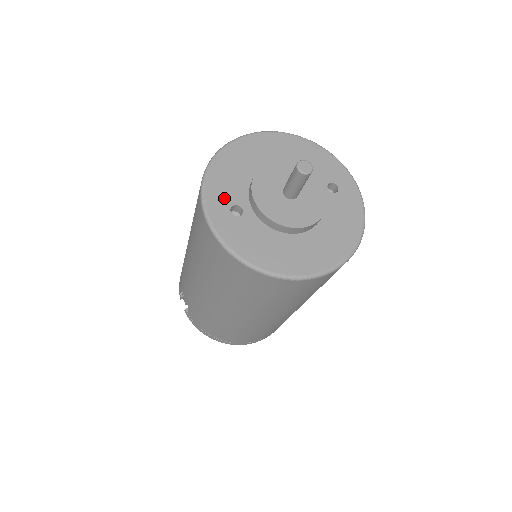
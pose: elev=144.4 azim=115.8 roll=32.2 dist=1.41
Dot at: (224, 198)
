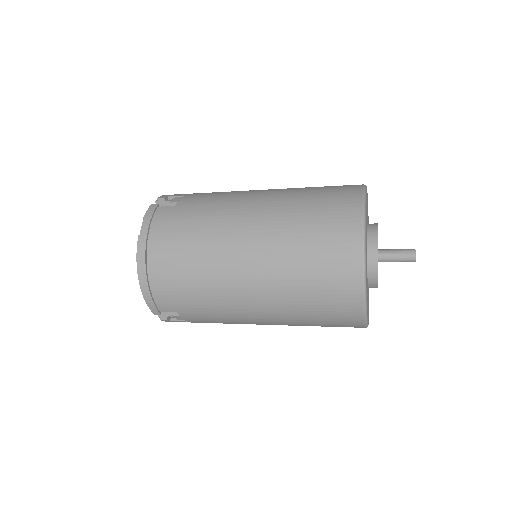
Dot at: (367, 298)
